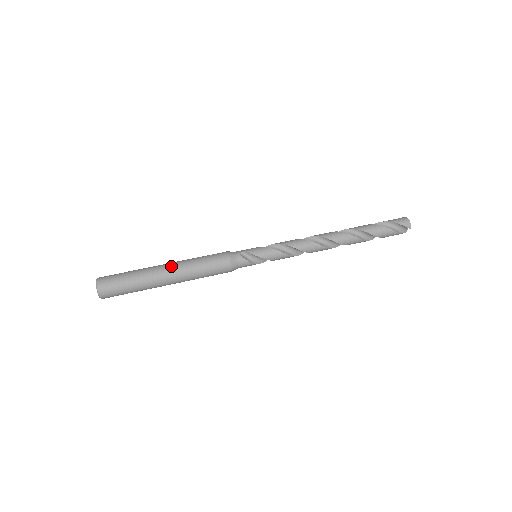
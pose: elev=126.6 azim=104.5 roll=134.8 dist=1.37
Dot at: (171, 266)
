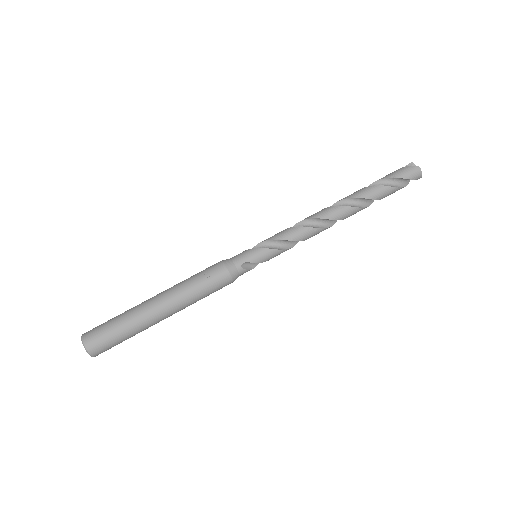
Dot at: (167, 306)
